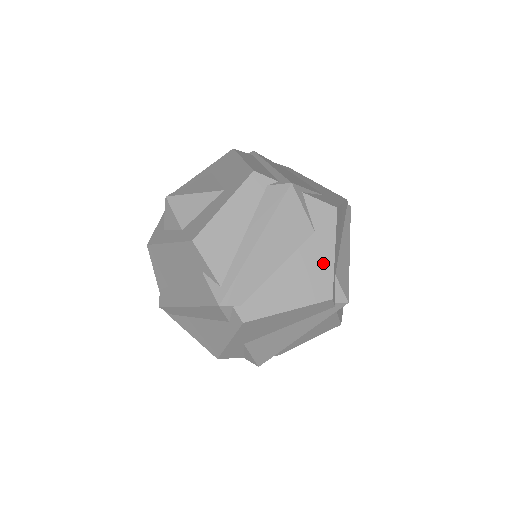
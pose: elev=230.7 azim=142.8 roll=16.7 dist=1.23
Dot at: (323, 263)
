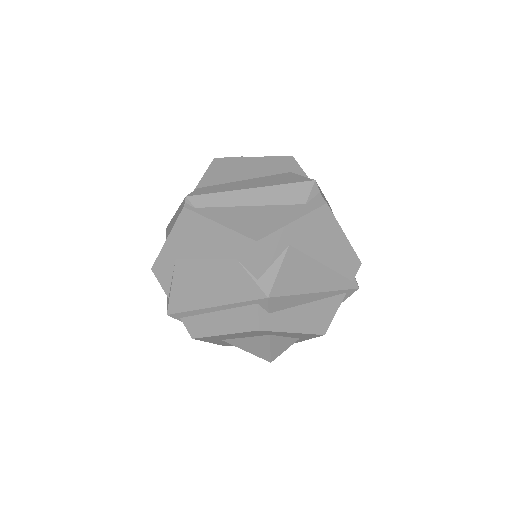
Dot at: occluded
